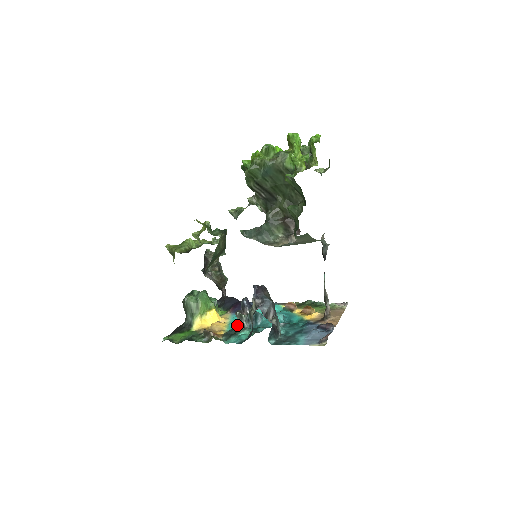
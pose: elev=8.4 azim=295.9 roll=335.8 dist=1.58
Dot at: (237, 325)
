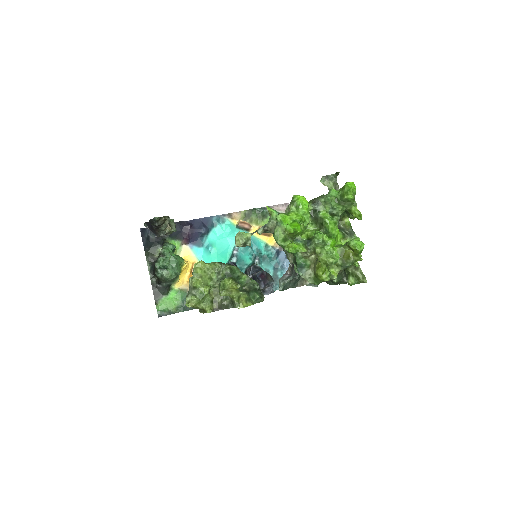
Dot at: occluded
